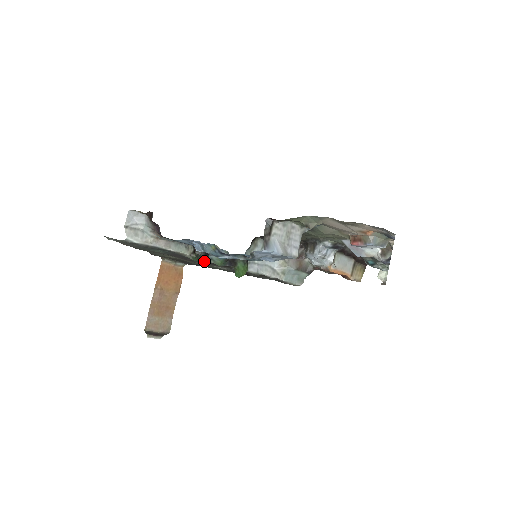
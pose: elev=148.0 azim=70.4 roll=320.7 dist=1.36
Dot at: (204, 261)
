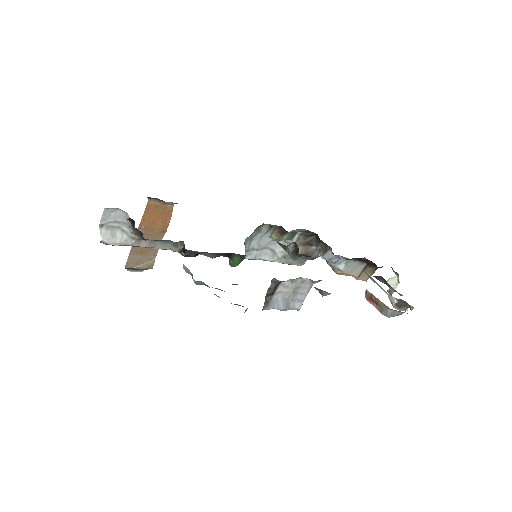
Dot at: occluded
